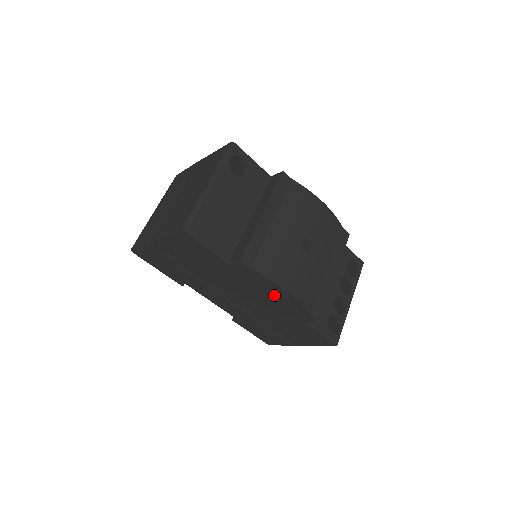
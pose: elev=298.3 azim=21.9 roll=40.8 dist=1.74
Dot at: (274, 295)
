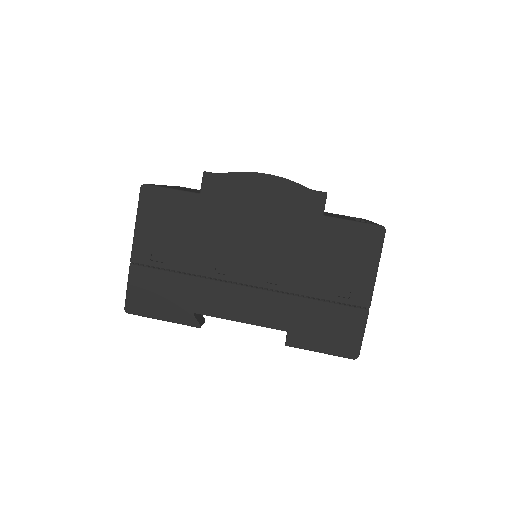
Dot at: (264, 199)
